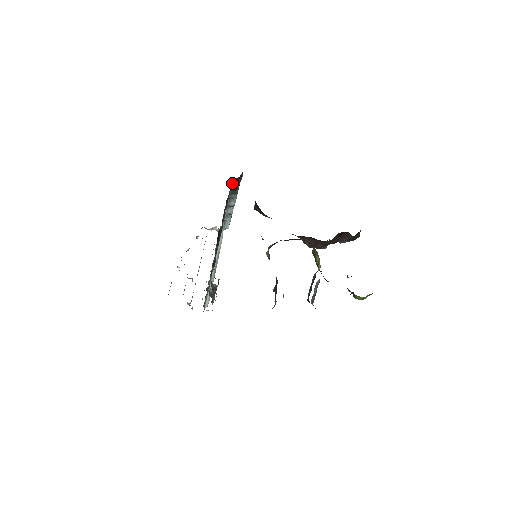
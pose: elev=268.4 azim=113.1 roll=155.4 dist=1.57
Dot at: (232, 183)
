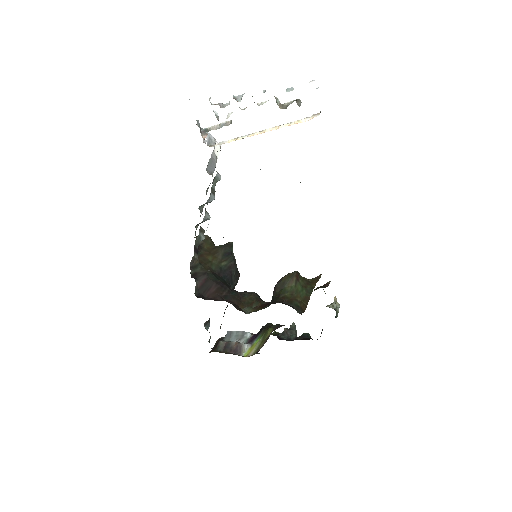
Dot at: occluded
